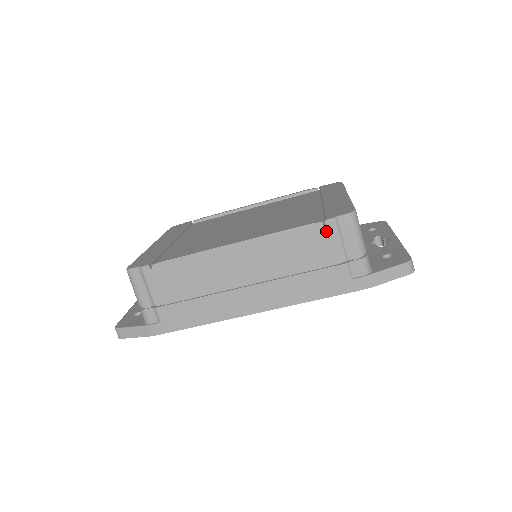
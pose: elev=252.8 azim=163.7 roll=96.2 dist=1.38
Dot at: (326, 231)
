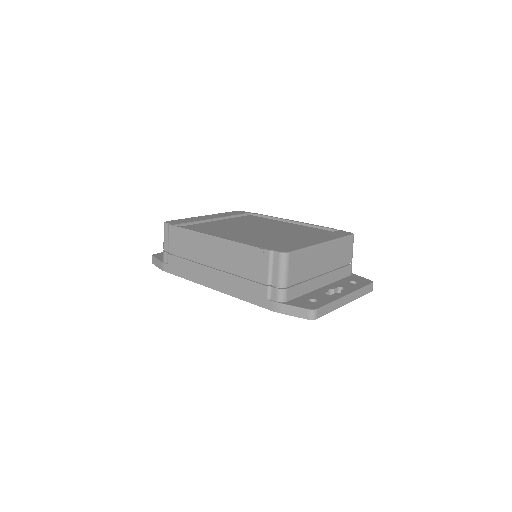
Dot at: (263, 257)
